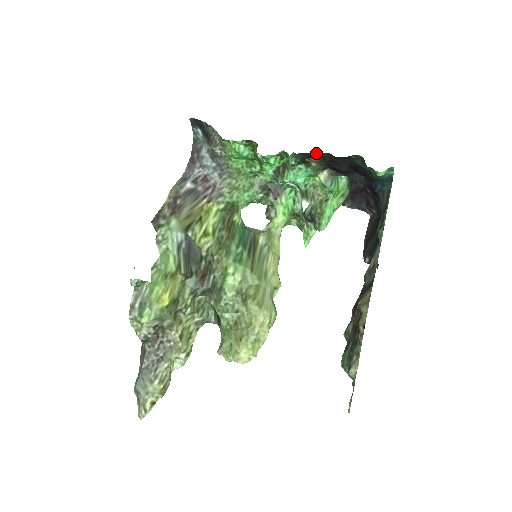
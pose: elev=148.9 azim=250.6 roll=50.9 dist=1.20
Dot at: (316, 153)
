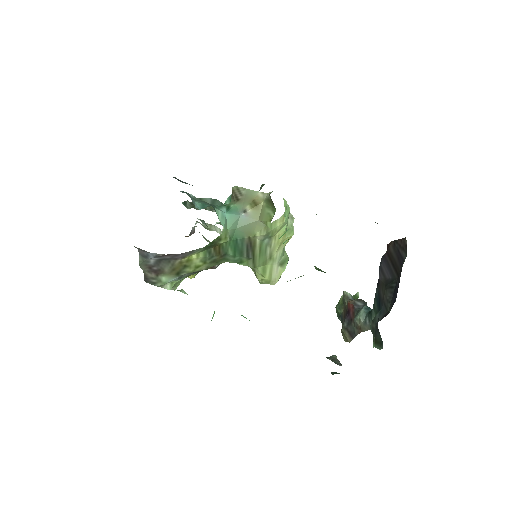
Dot at: occluded
